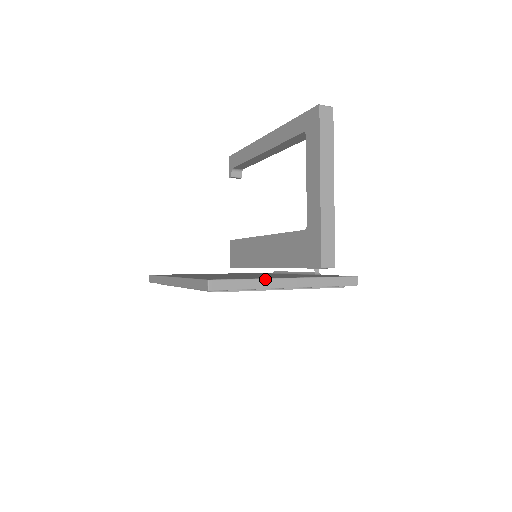
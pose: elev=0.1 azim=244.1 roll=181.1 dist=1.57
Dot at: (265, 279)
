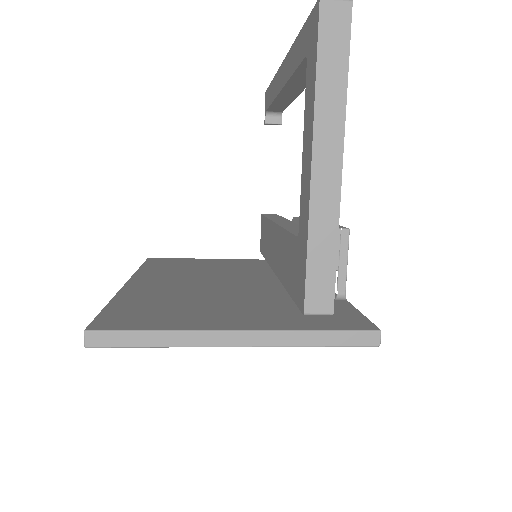
Dot at: (190, 331)
